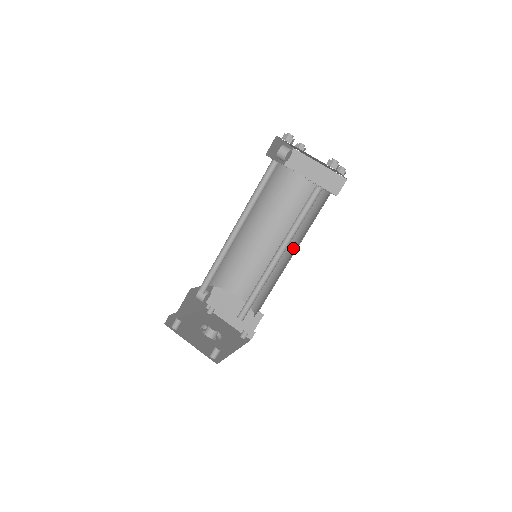
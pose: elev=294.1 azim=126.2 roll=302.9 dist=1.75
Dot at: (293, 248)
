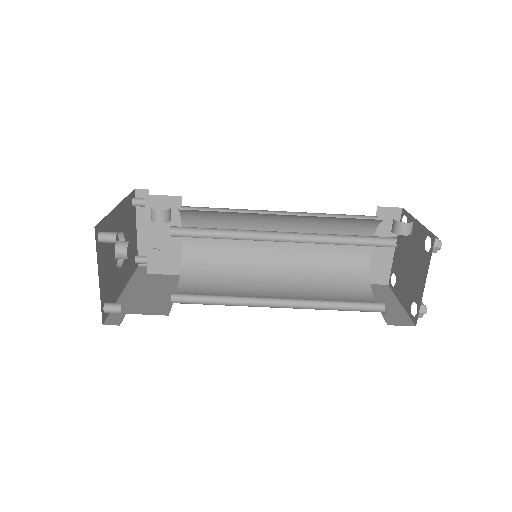
Dot at: (286, 279)
